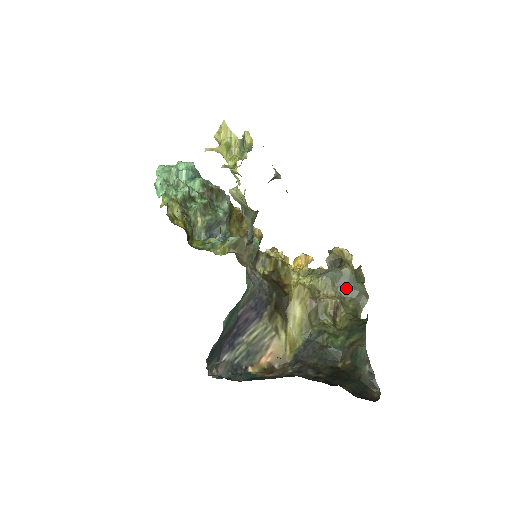
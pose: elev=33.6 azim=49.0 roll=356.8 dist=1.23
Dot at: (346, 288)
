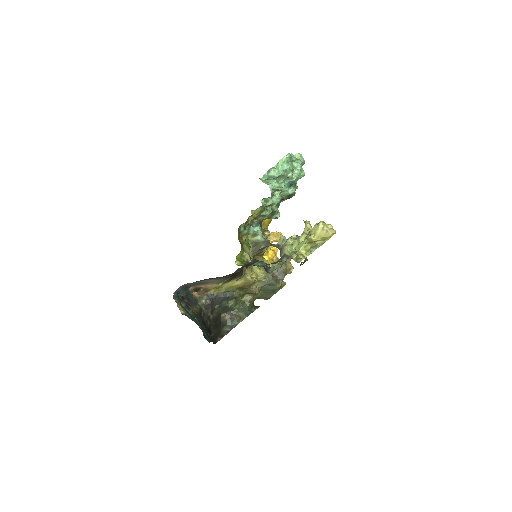
Dot at: (267, 290)
